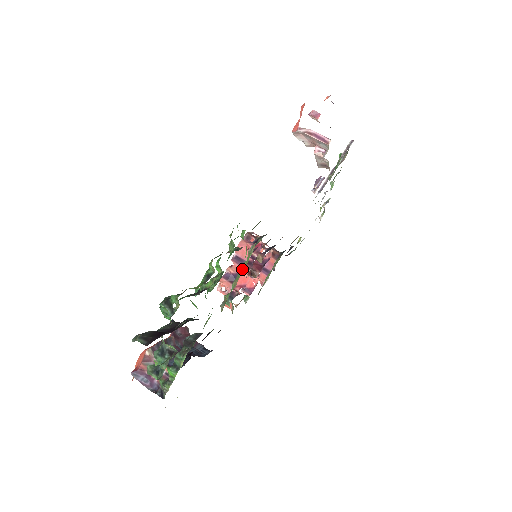
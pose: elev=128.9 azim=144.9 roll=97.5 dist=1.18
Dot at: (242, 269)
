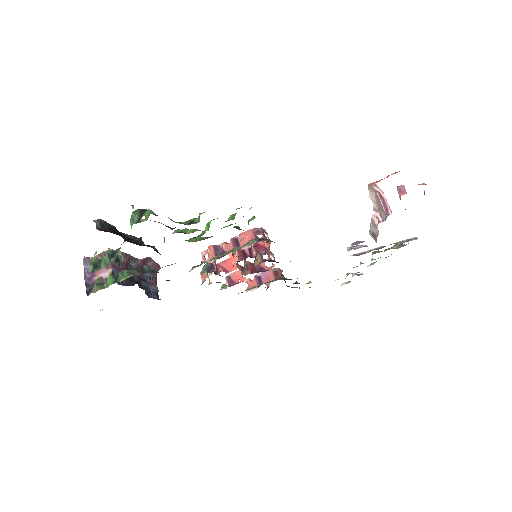
Dot at: (231, 251)
